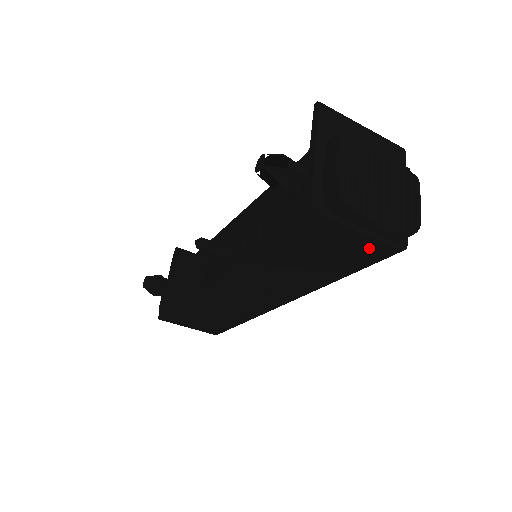
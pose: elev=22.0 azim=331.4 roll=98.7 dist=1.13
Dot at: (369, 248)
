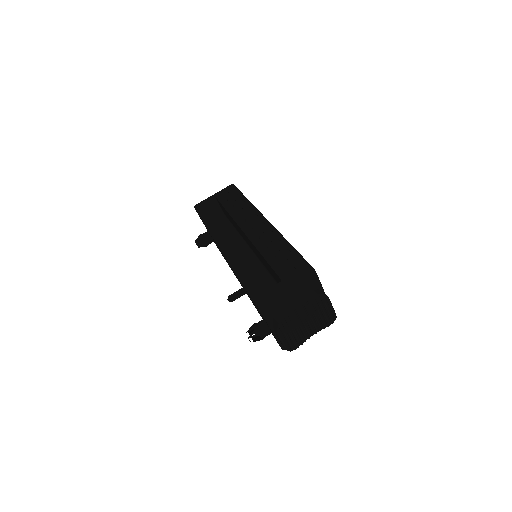
Dot at: occluded
